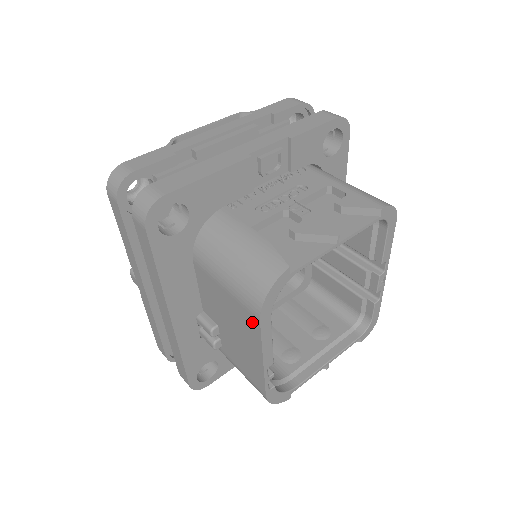
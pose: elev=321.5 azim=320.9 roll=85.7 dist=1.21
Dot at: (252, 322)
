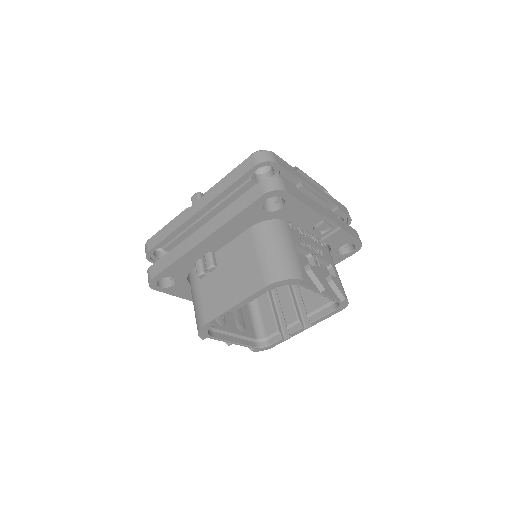
Dot at: (256, 284)
